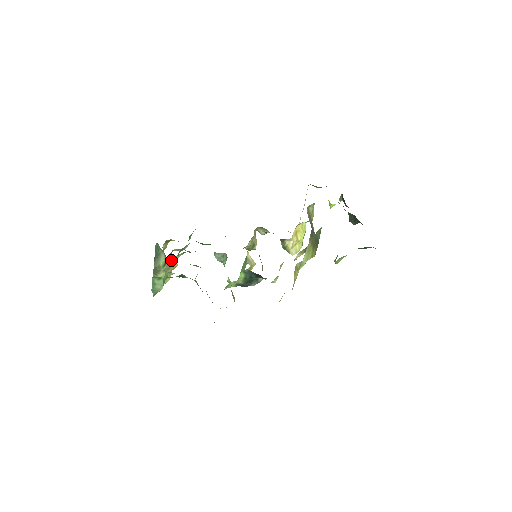
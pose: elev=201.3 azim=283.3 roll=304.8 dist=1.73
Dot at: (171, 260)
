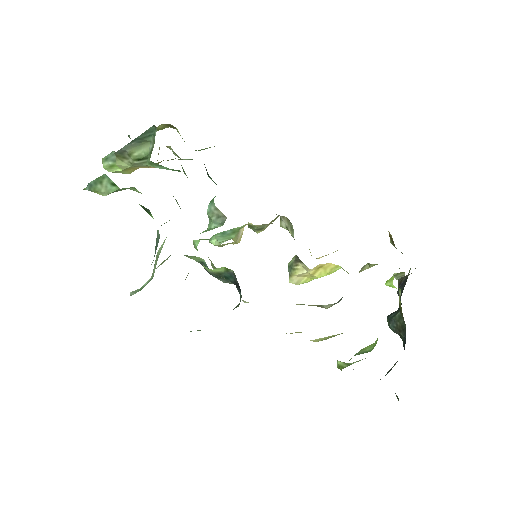
Dot at: occluded
